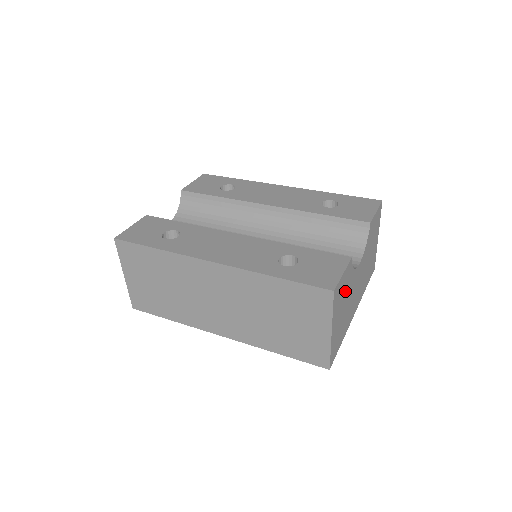
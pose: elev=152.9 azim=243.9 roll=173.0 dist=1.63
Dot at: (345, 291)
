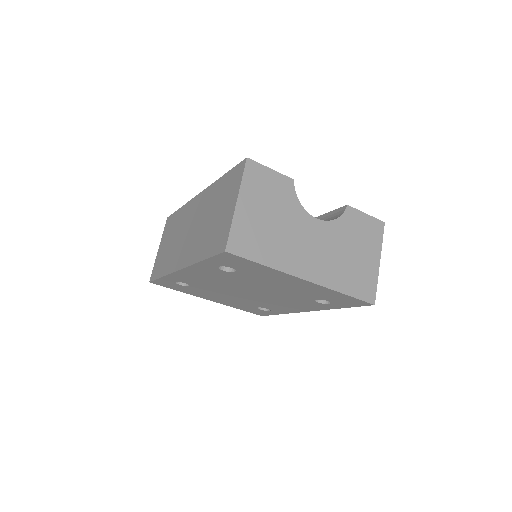
Dot at: (276, 200)
